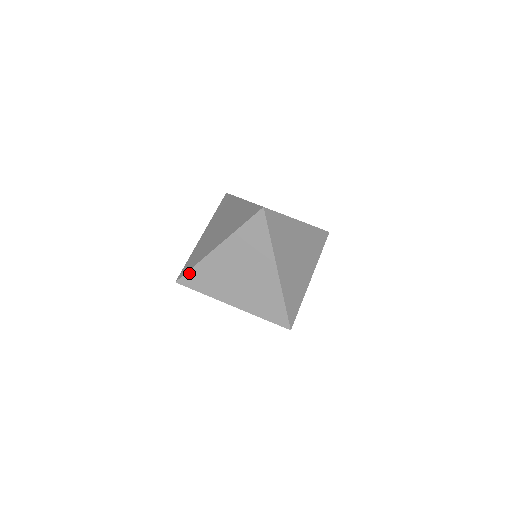
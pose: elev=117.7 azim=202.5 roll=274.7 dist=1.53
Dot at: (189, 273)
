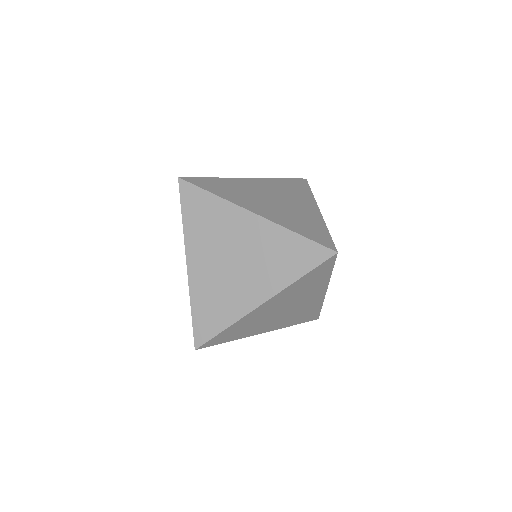
Dot at: occluded
